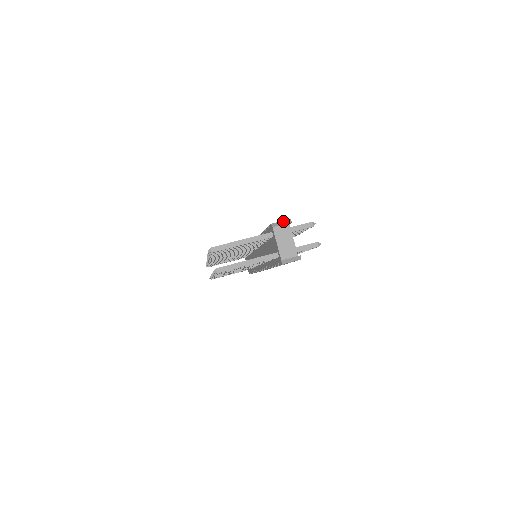
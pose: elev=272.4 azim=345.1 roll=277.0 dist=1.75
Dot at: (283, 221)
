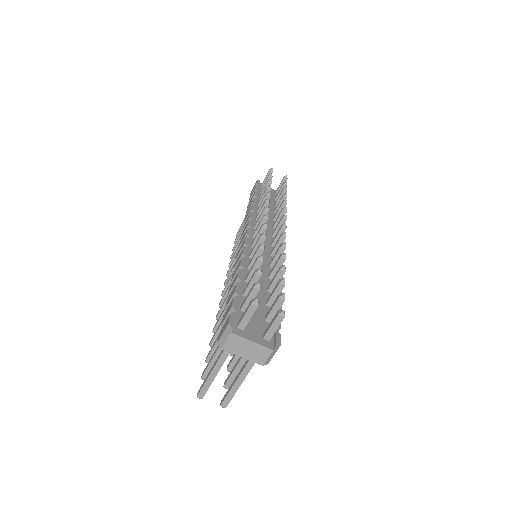
Dot at: (224, 333)
